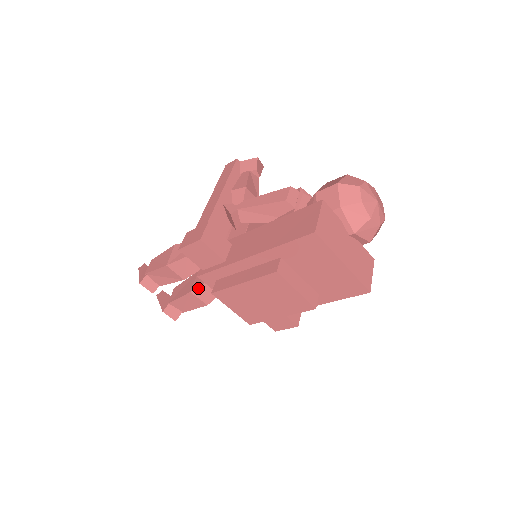
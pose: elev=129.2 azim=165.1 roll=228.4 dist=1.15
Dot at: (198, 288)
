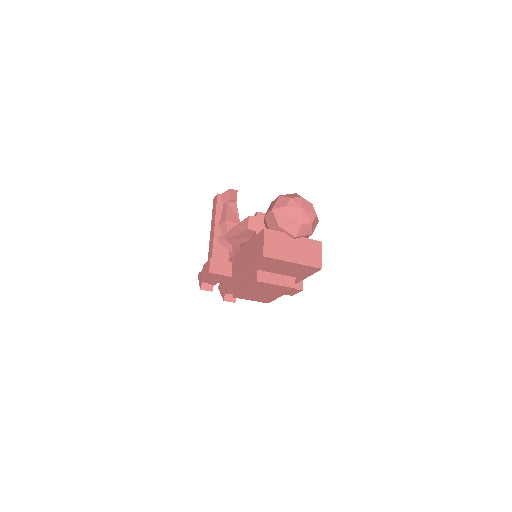
Dot at: occluded
